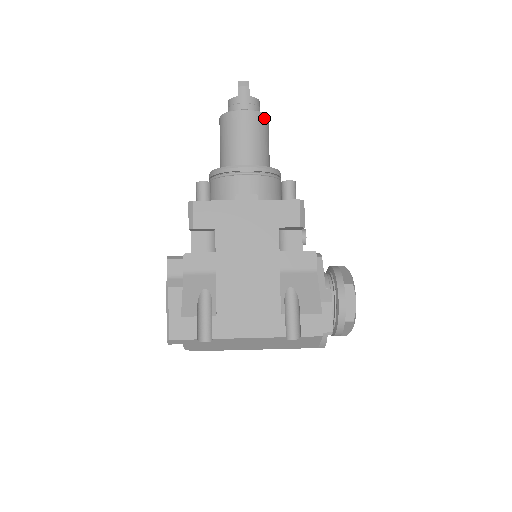
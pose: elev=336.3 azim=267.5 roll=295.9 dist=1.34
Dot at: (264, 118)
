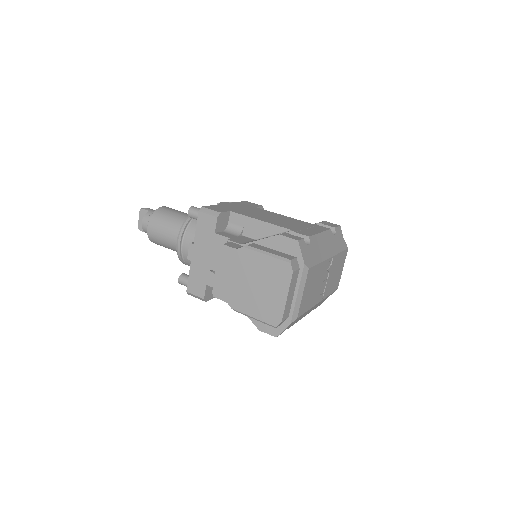
Dot at: occluded
